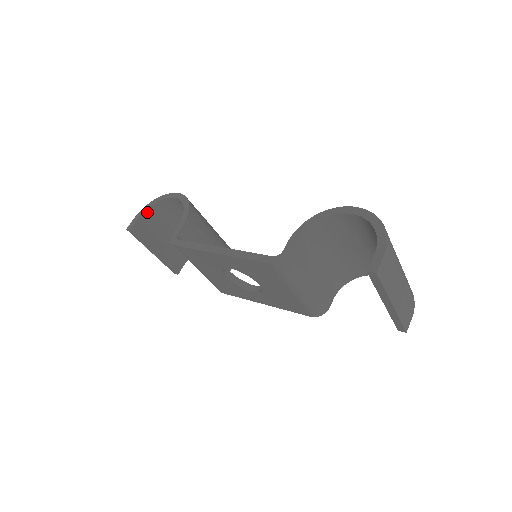
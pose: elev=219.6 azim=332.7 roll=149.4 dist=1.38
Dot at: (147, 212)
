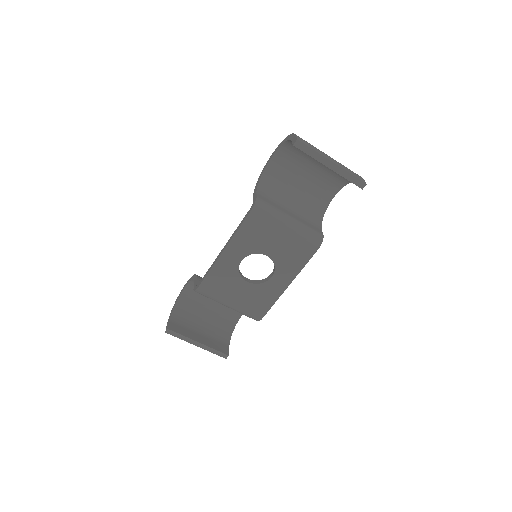
Dot at: (173, 315)
